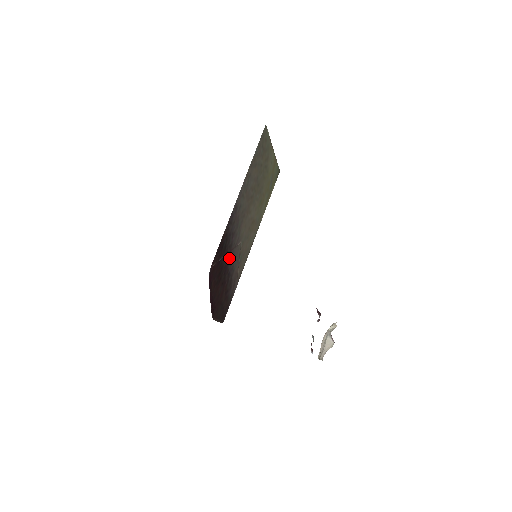
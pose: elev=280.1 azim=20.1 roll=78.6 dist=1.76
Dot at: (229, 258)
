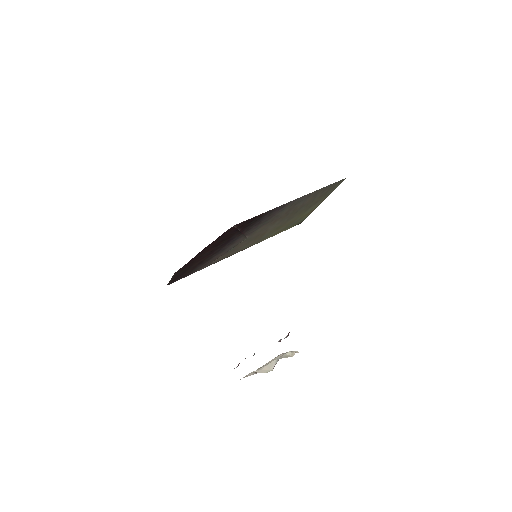
Dot at: (236, 238)
